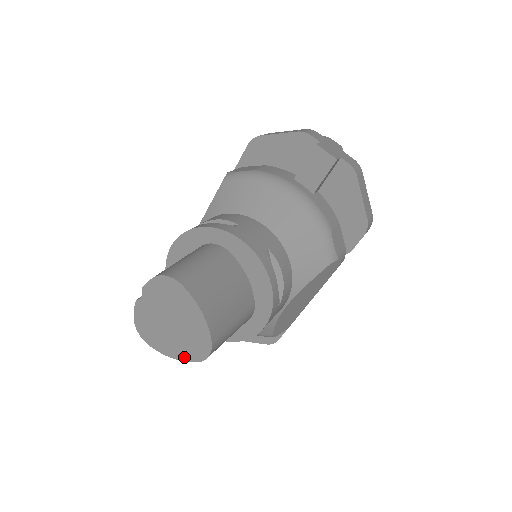
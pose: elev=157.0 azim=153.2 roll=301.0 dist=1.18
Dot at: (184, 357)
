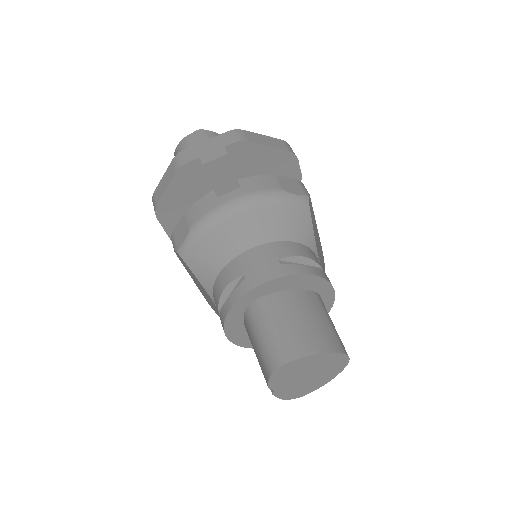
Dot at: (335, 374)
